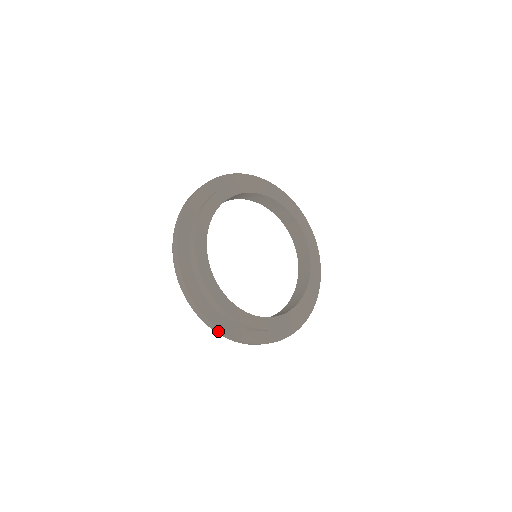
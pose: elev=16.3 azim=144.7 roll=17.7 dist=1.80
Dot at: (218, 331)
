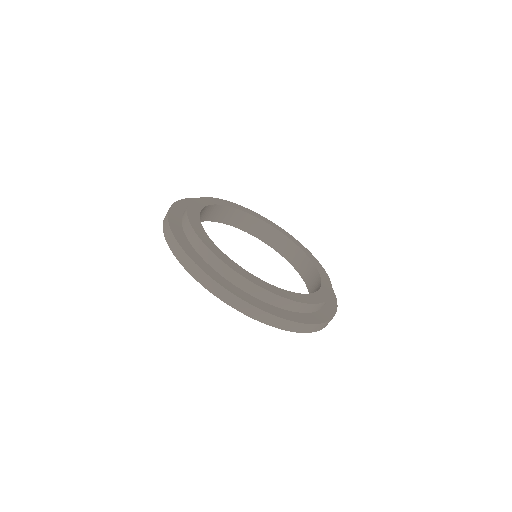
Dot at: (223, 294)
